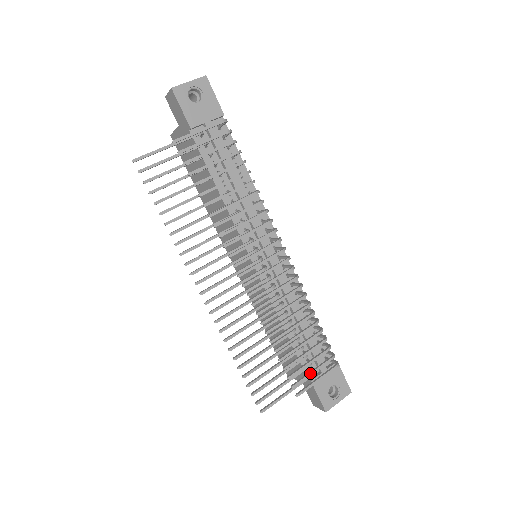
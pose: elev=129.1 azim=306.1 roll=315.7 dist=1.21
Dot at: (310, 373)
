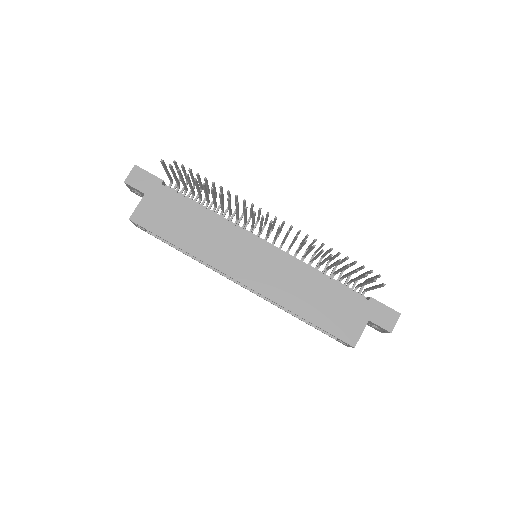
Dot at: (366, 272)
